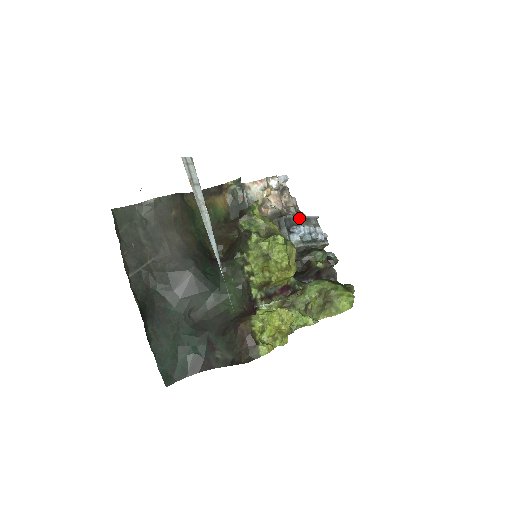
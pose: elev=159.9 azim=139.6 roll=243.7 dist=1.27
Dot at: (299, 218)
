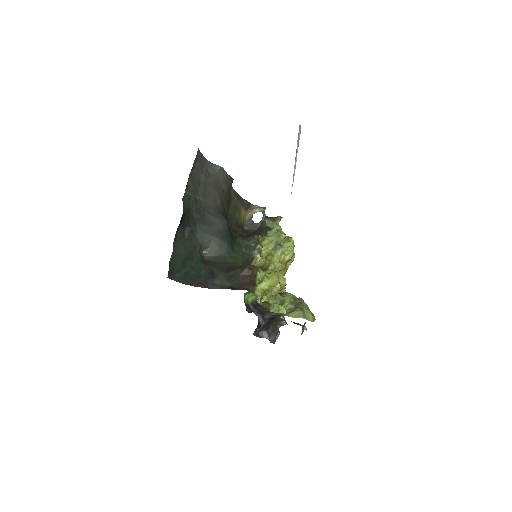
Dot at: occluded
